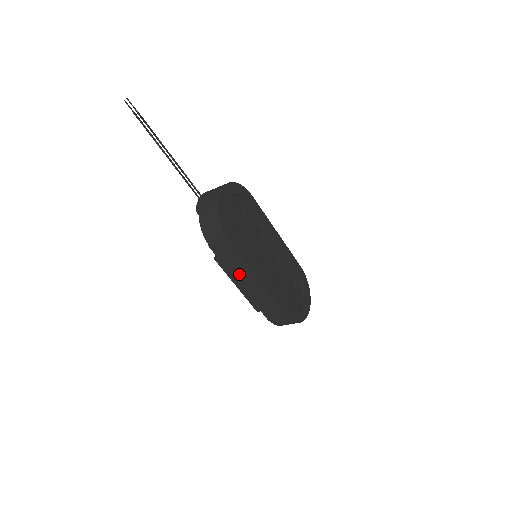
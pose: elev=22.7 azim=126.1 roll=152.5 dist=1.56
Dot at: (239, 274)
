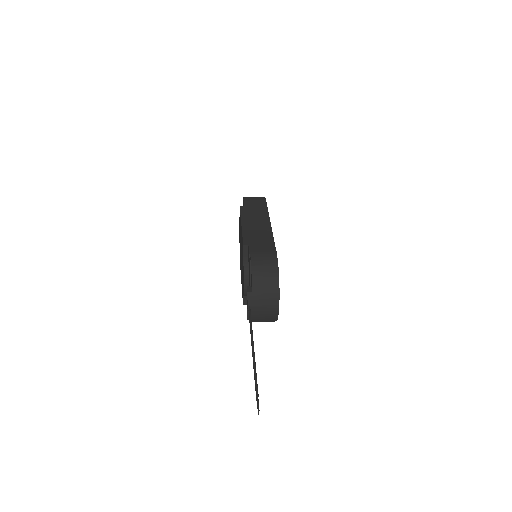
Dot at: occluded
